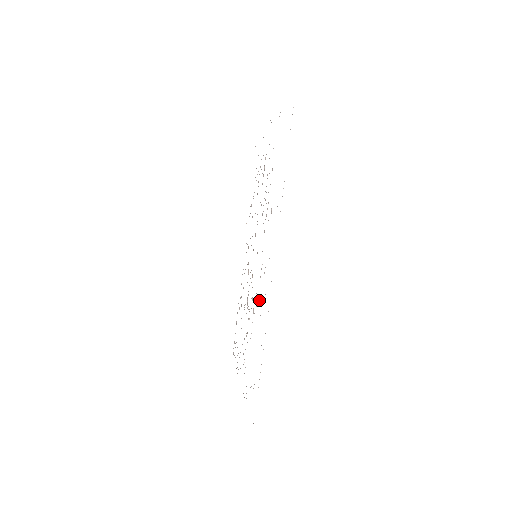
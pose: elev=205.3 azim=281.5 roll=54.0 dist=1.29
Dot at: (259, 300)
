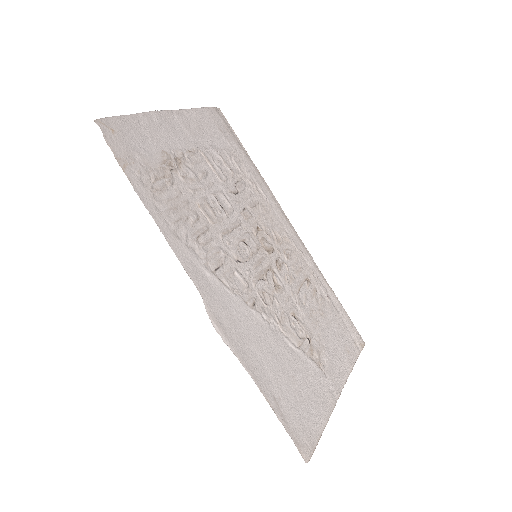
Dot at: (254, 312)
